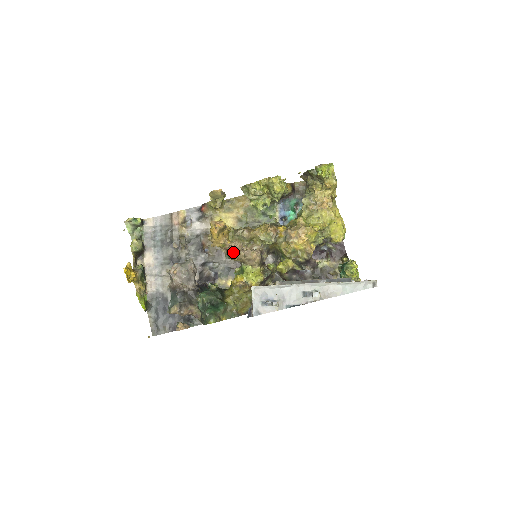
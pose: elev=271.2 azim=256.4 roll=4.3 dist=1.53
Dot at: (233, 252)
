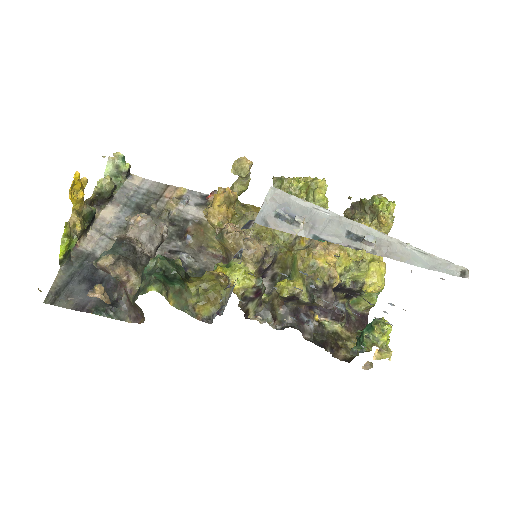
Dot at: (231, 230)
